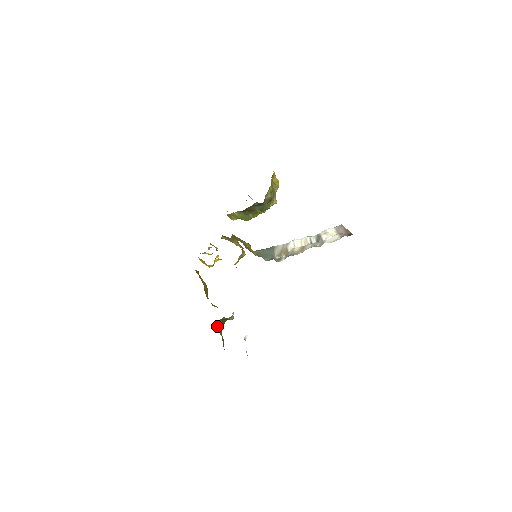
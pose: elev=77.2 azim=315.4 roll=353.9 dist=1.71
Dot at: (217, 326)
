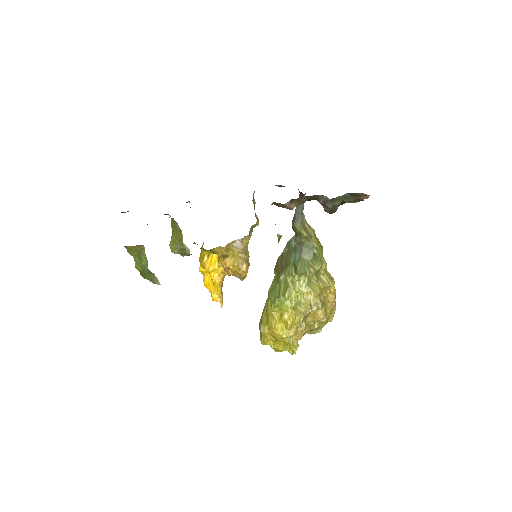
Dot at: occluded
